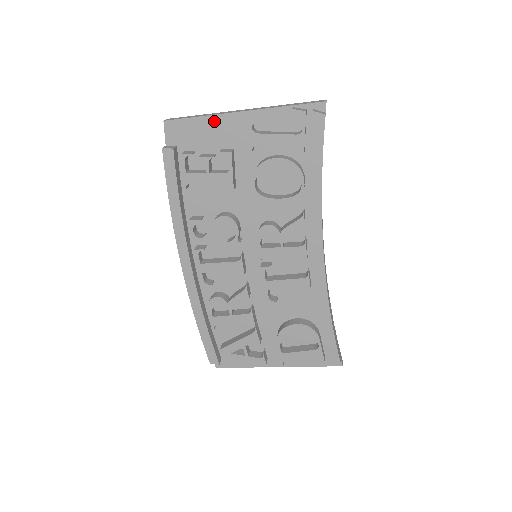
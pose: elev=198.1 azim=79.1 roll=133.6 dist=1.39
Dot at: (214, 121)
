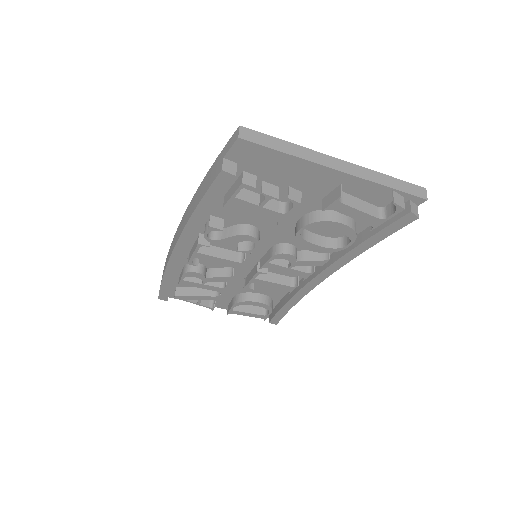
Dot at: (301, 164)
